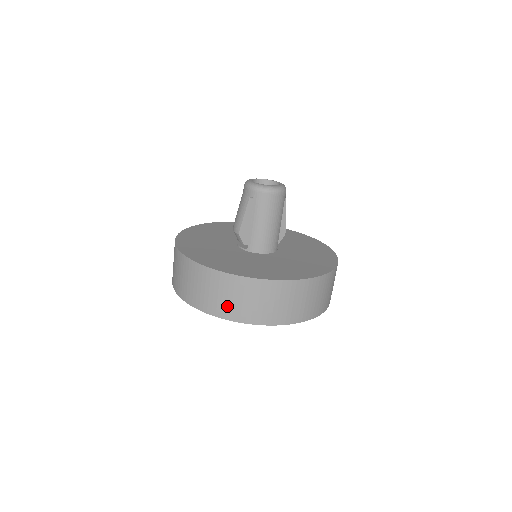
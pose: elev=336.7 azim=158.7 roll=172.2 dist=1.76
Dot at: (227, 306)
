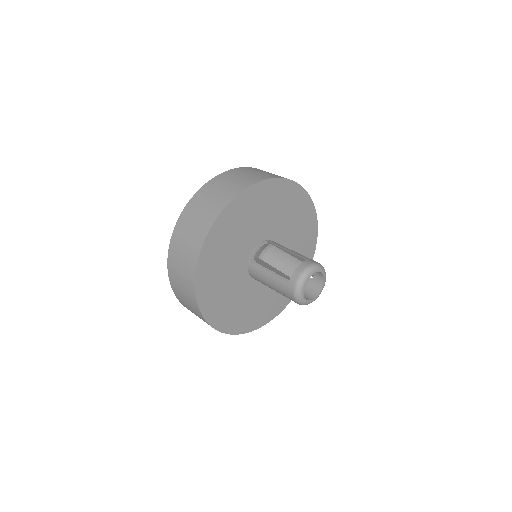
Dot at: (175, 271)
